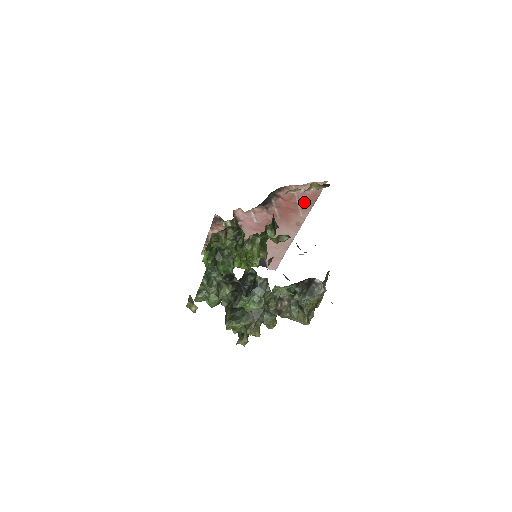
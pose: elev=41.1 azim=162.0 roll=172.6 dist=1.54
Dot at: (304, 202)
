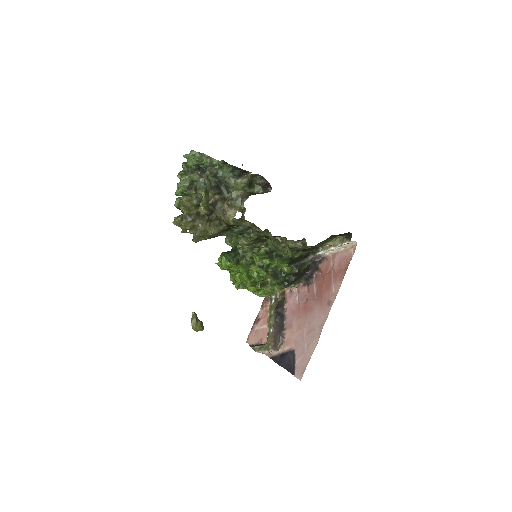
Dot at: (337, 273)
